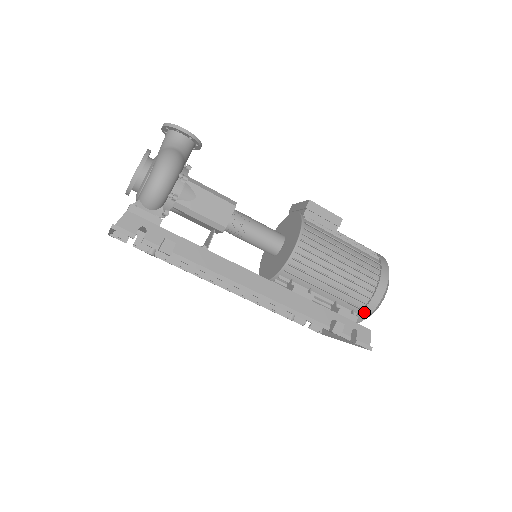
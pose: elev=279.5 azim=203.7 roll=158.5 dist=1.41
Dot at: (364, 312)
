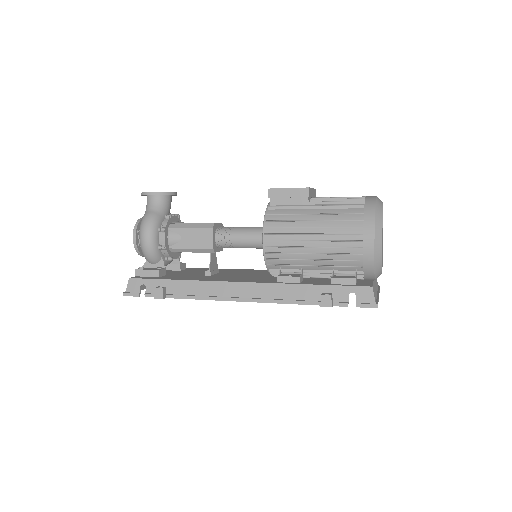
Dot at: (366, 268)
